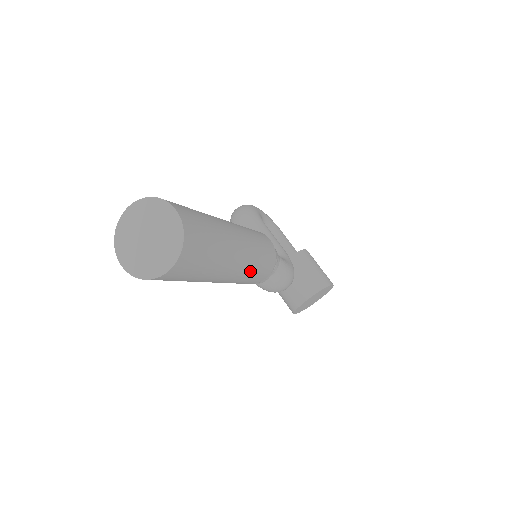
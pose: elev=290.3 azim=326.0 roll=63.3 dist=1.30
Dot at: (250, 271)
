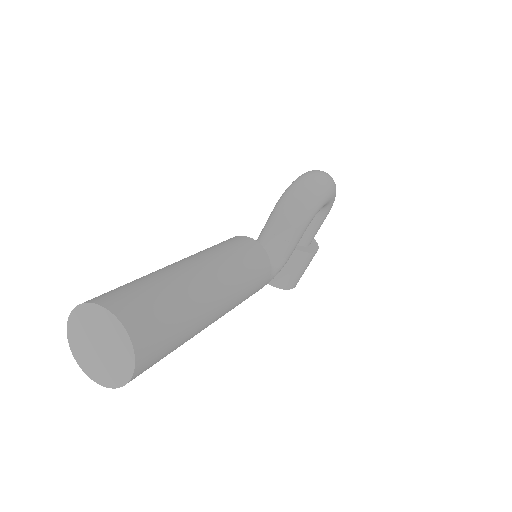
Dot at: occluded
